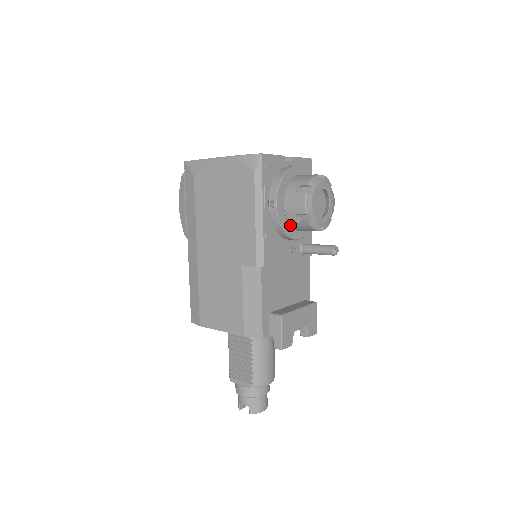
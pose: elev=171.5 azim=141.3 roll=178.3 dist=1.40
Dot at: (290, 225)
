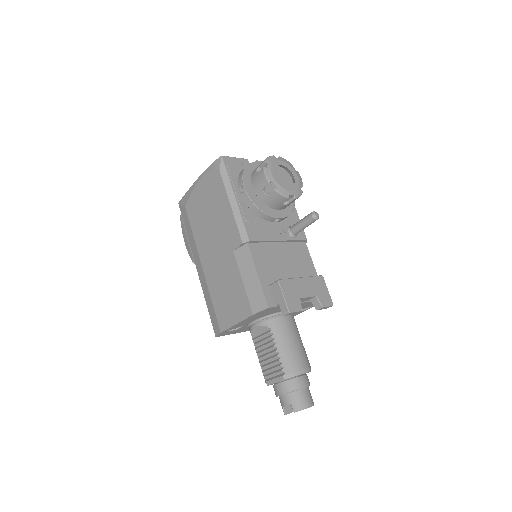
Dot at: (264, 204)
